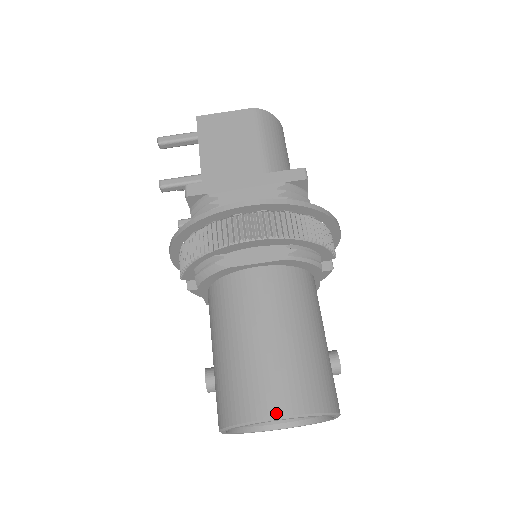
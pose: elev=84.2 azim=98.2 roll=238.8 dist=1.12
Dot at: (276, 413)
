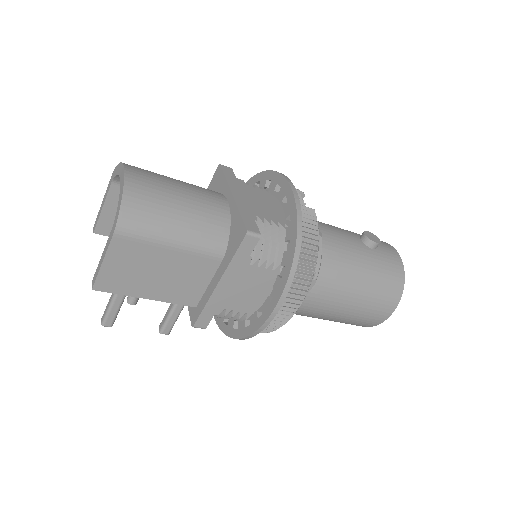
Dot at: (388, 316)
